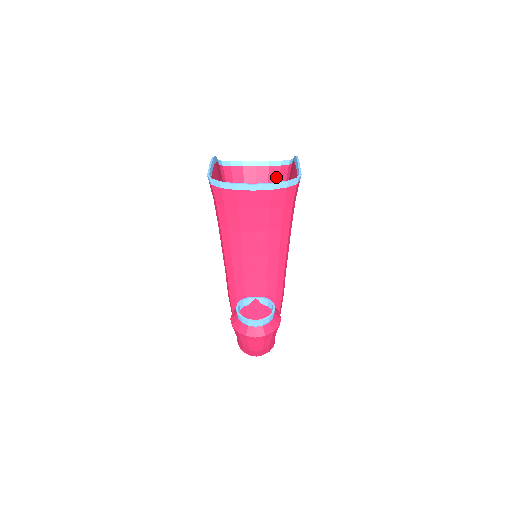
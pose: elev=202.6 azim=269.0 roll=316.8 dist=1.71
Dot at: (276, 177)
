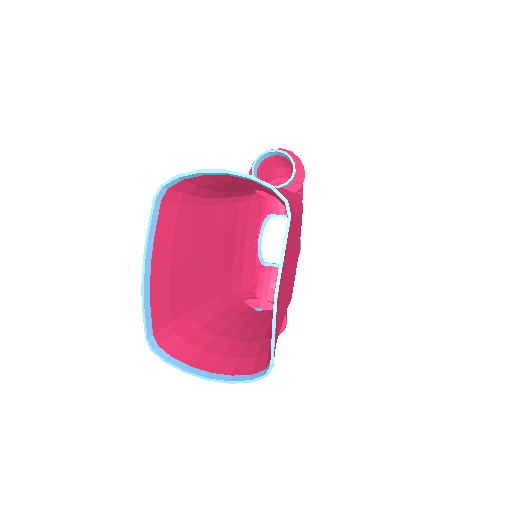
Dot at: (268, 192)
